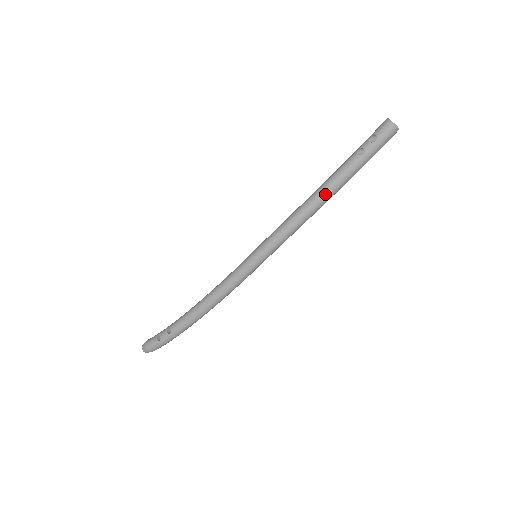
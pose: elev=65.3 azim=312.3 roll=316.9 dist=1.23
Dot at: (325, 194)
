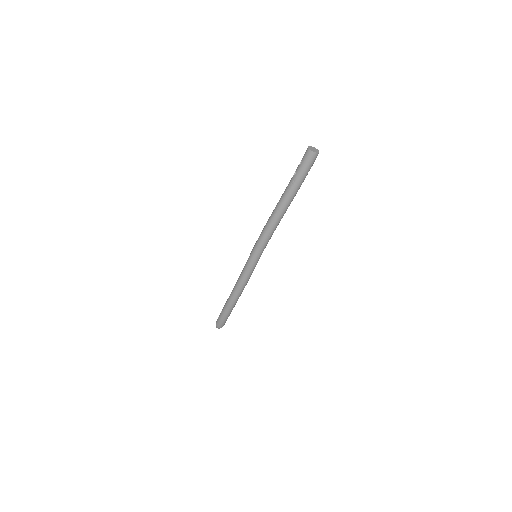
Dot at: (278, 206)
